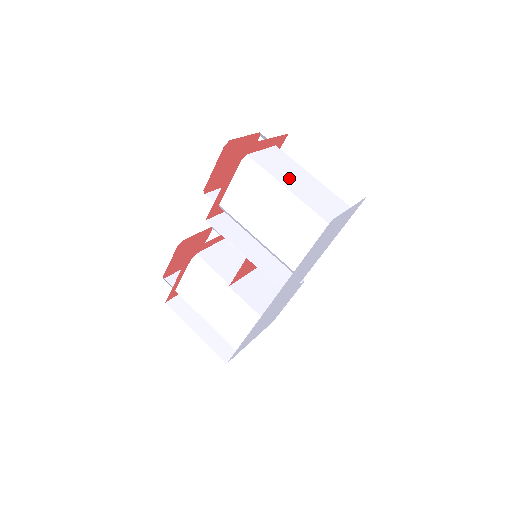
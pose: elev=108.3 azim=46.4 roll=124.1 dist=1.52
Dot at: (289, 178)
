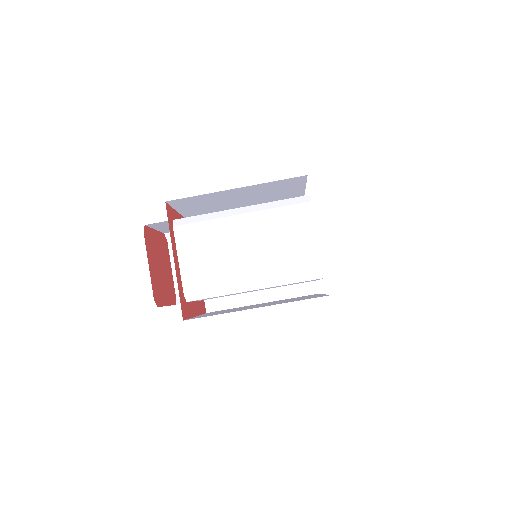
Dot at: (236, 263)
